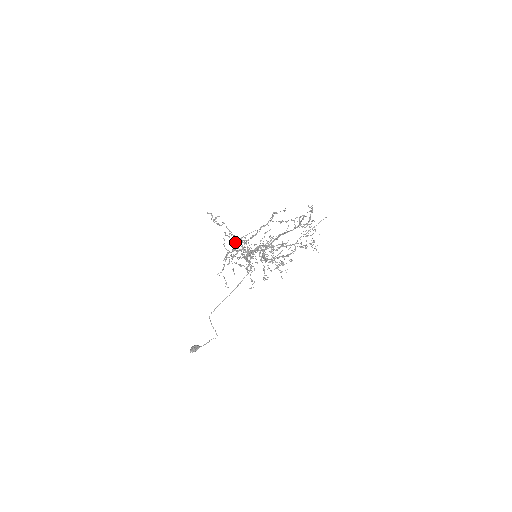
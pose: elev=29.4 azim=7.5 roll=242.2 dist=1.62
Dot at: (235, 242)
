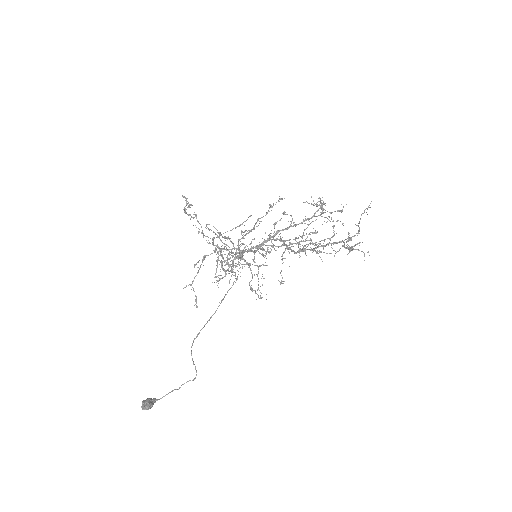
Dot at: (225, 237)
